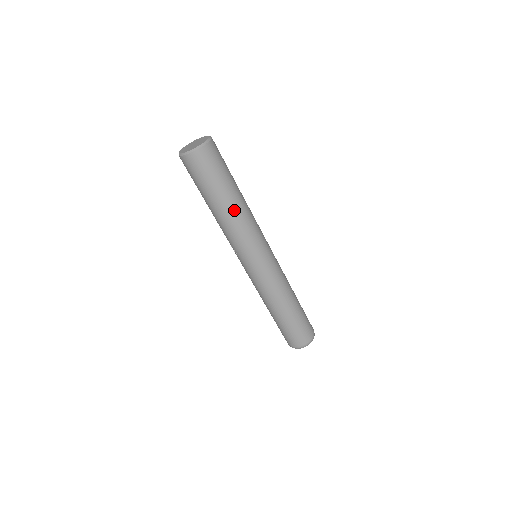
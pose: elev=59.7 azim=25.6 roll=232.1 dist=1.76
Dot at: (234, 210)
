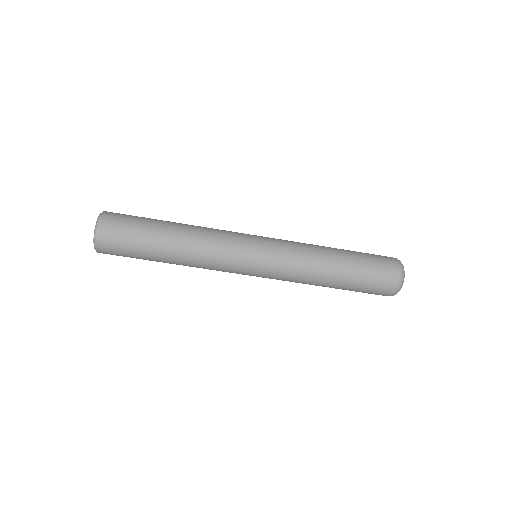
Dot at: (179, 261)
